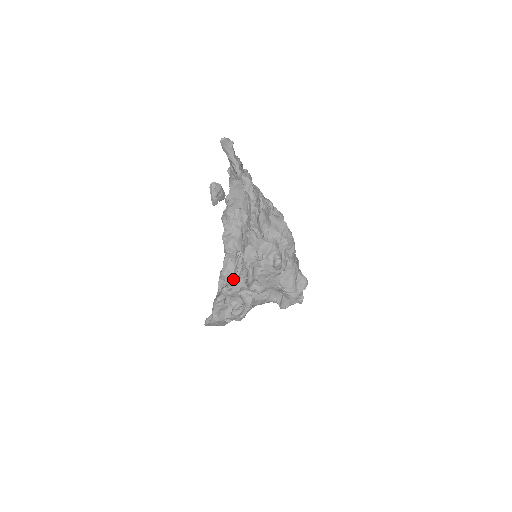
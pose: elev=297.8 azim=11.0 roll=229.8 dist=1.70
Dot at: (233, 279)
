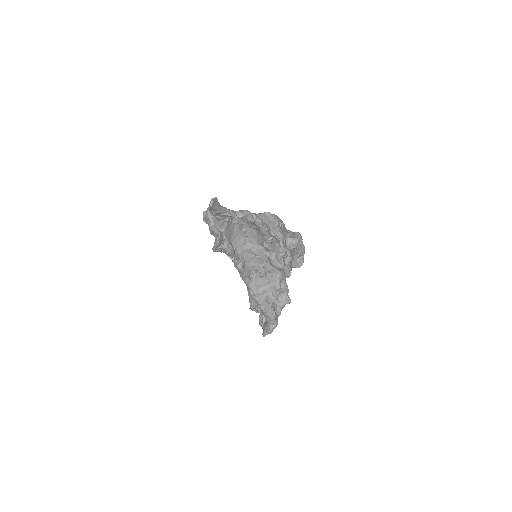
Dot at: (269, 287)
